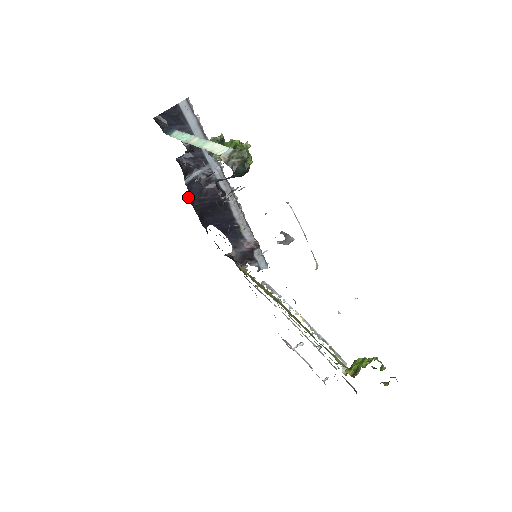
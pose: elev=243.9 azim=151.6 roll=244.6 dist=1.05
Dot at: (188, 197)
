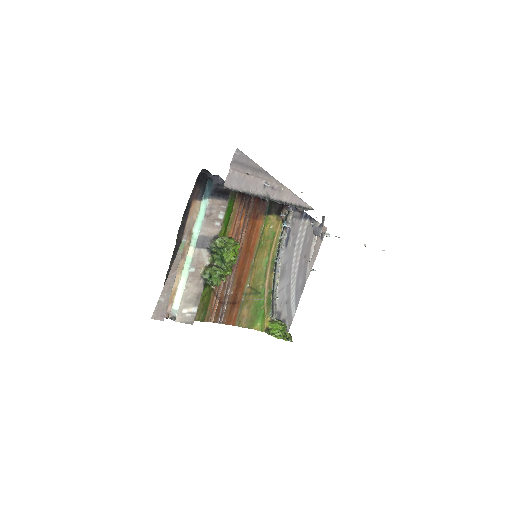
Dot at: occluded
